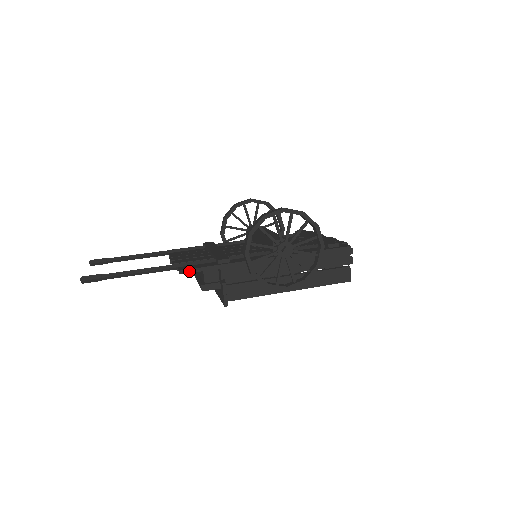
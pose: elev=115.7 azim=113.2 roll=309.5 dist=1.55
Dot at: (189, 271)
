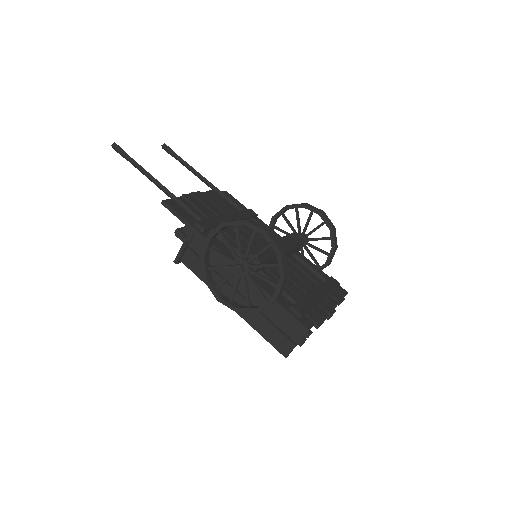
Dot at: (169, 208)
